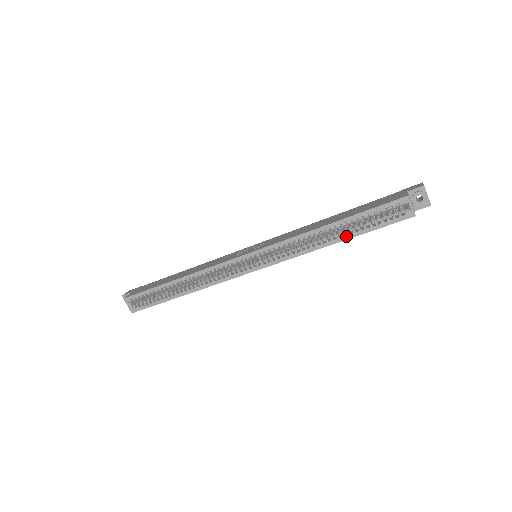
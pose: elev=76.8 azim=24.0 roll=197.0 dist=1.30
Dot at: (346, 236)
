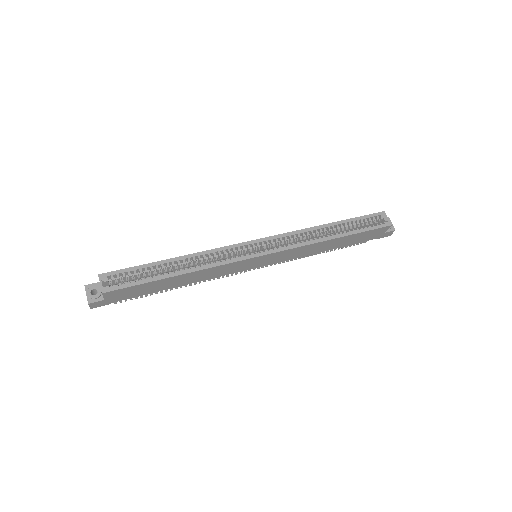
Dot at: (343, 234)
